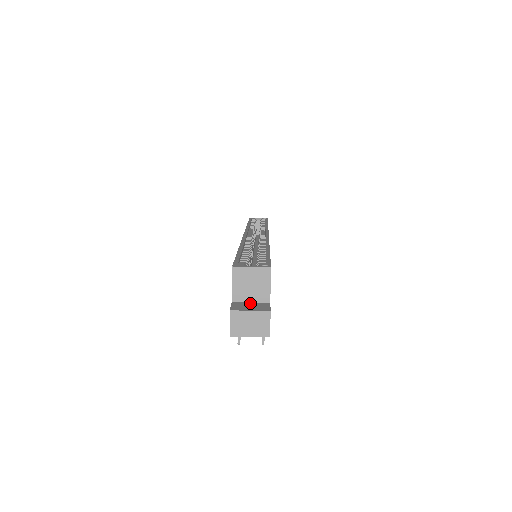
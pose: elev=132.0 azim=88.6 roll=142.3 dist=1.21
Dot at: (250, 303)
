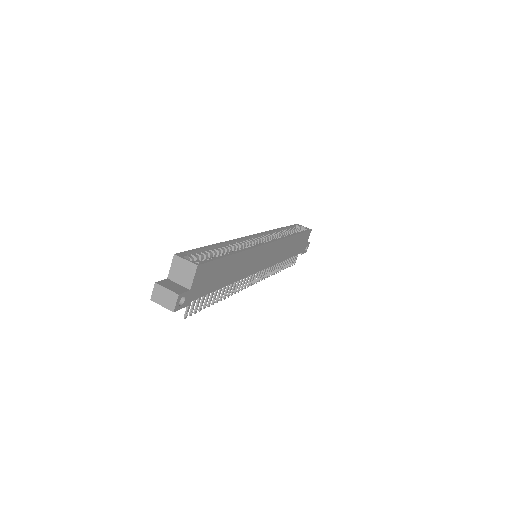
Dot at: (177, 284)
